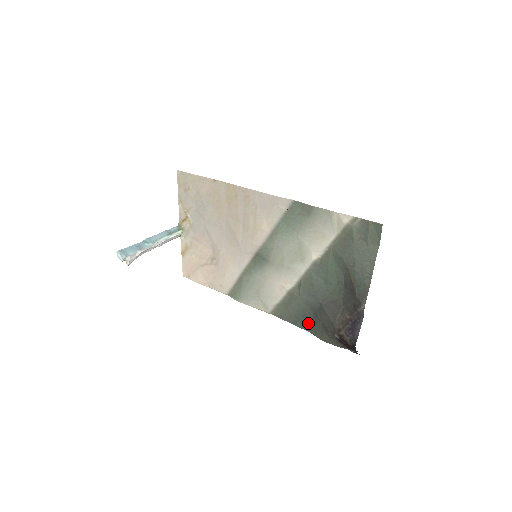
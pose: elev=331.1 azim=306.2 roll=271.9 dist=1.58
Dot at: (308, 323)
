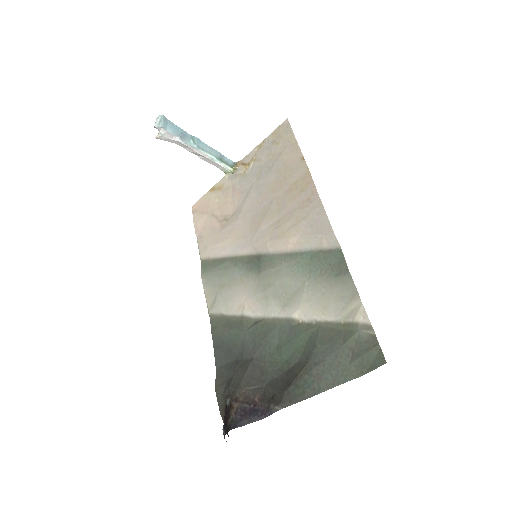
Dot at: (224, 361)
